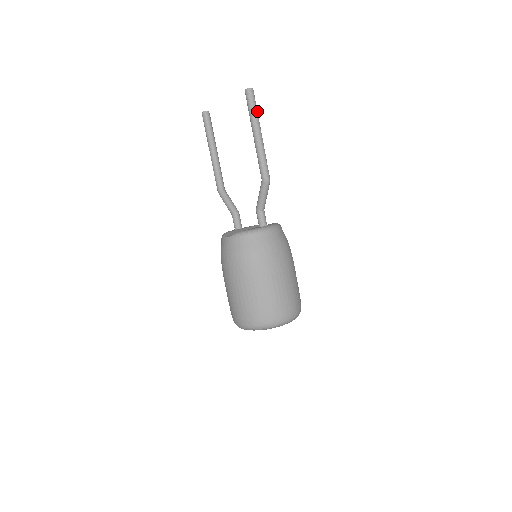
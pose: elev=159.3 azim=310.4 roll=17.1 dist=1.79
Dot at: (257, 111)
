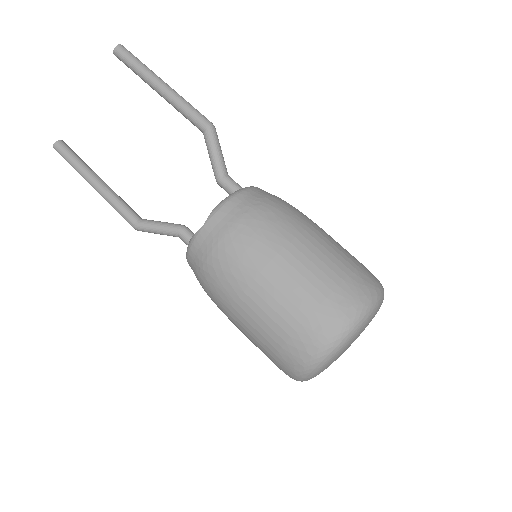
Dot at: occluded
